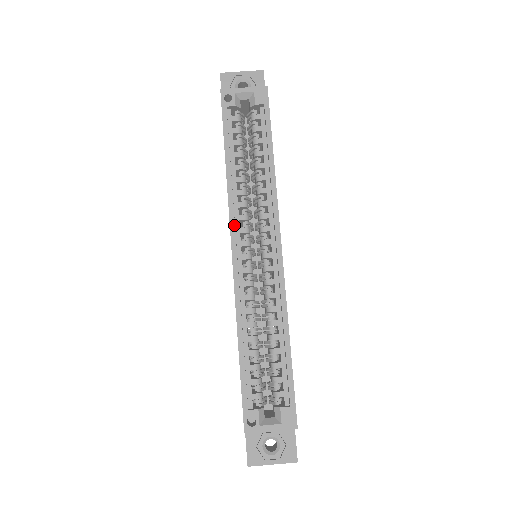
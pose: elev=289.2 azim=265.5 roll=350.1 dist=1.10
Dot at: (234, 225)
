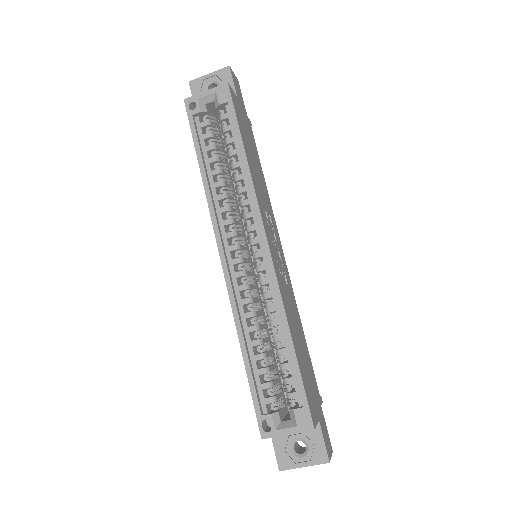
Dot at: (218, 232)
